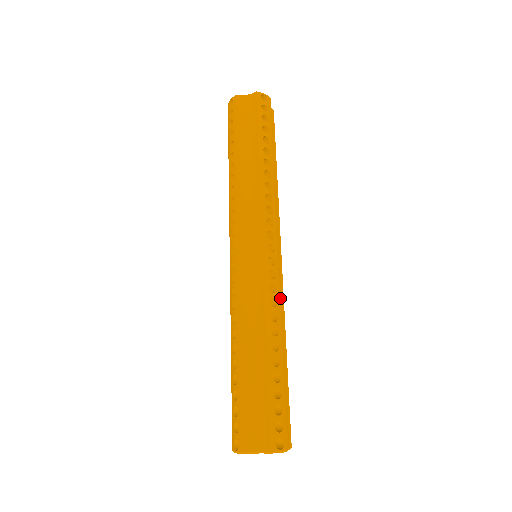
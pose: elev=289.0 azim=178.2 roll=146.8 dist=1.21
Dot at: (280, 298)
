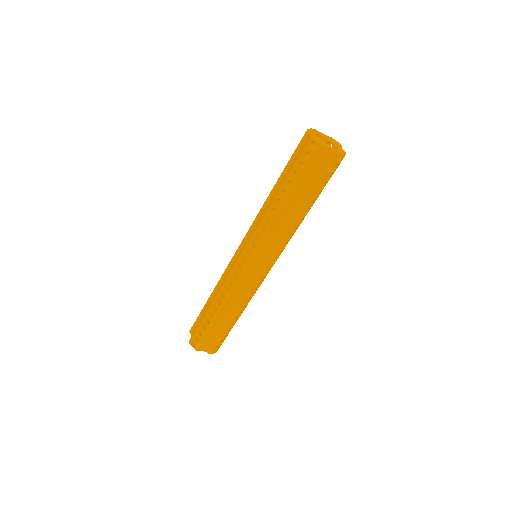
Dot at: occluded
